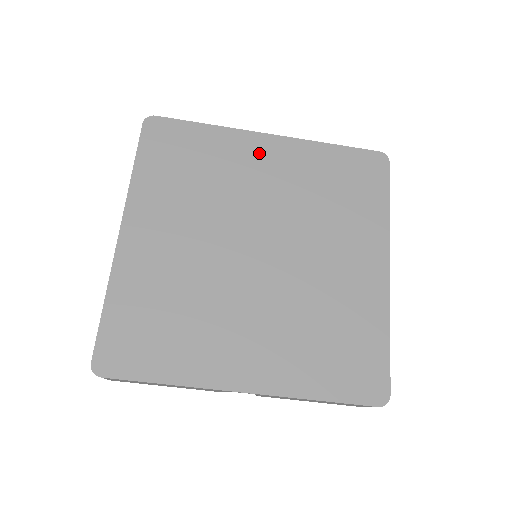
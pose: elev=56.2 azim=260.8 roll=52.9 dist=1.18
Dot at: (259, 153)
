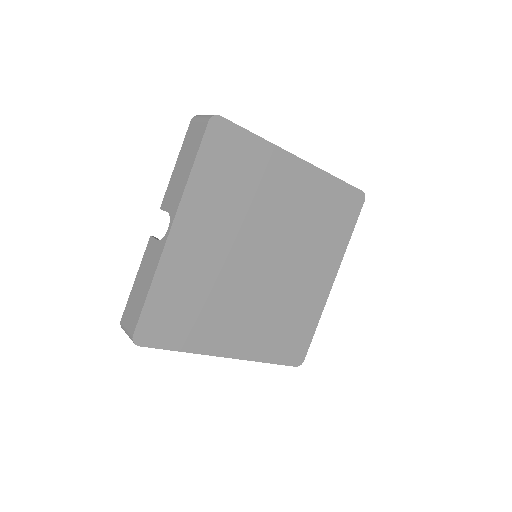
Dot at: (288, 175)
